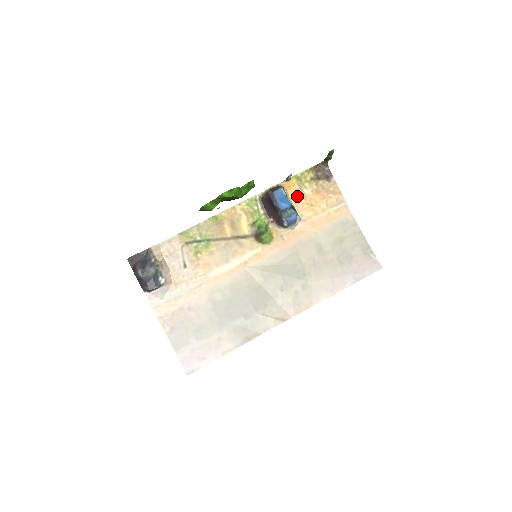
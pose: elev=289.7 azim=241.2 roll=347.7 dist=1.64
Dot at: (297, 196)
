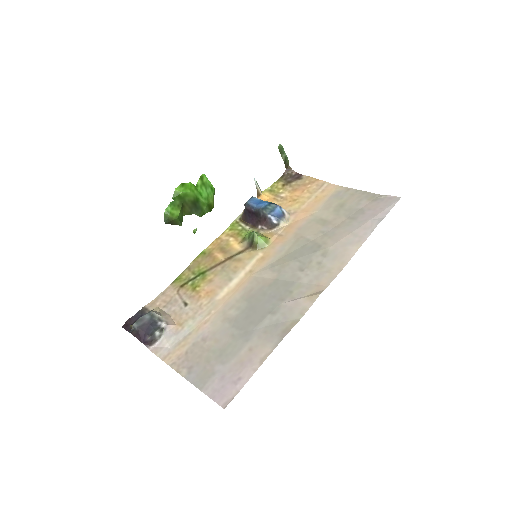
Dot at: (276, 202)
